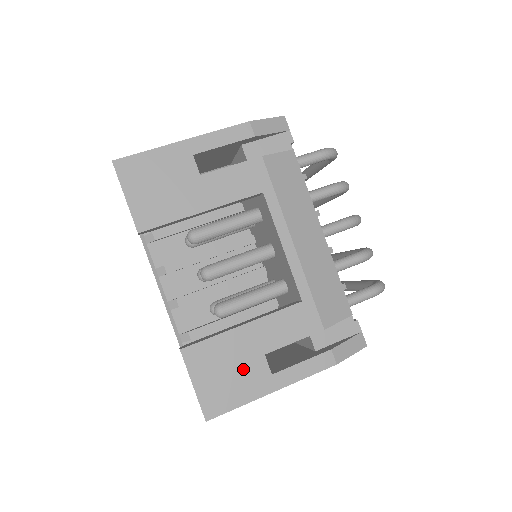
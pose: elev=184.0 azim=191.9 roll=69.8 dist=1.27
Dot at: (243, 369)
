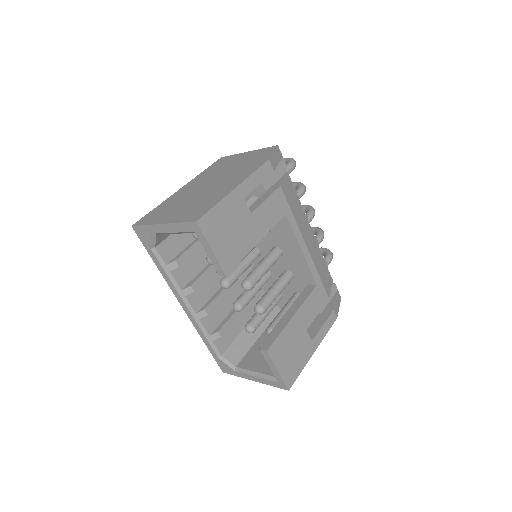
Dot at: (299, 346)
